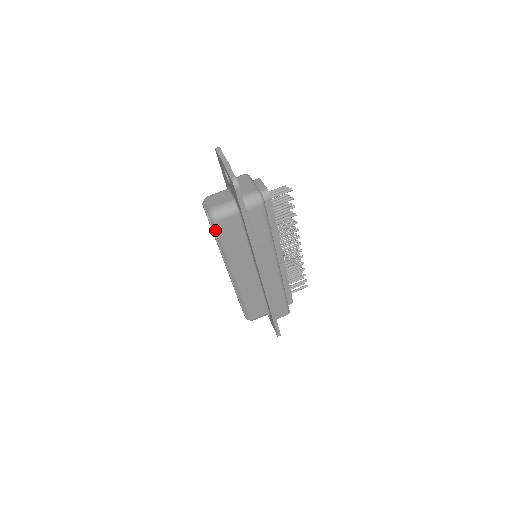
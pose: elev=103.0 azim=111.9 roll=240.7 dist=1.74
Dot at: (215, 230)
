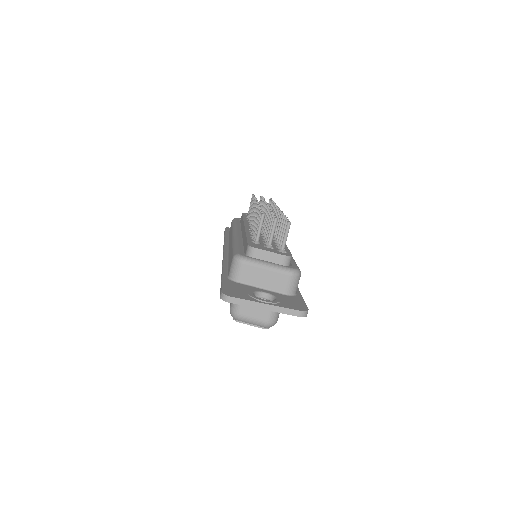
Dot at: occluded
